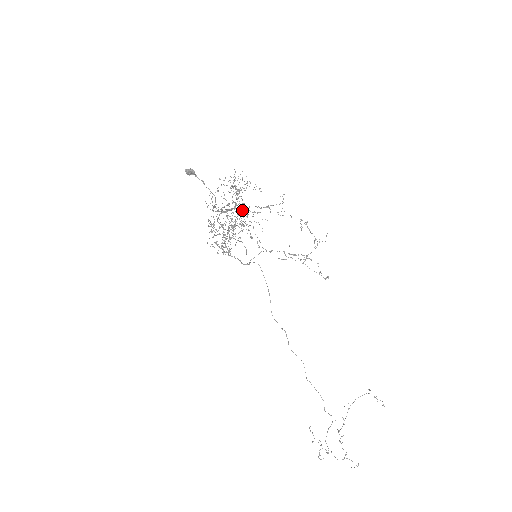
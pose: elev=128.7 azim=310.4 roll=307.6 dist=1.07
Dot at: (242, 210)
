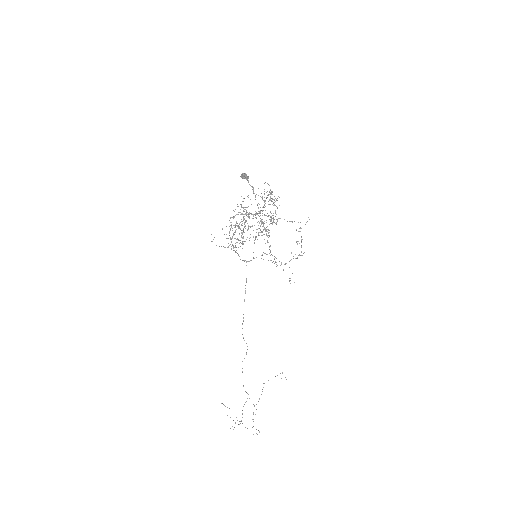
Dot at: (271, 219)
